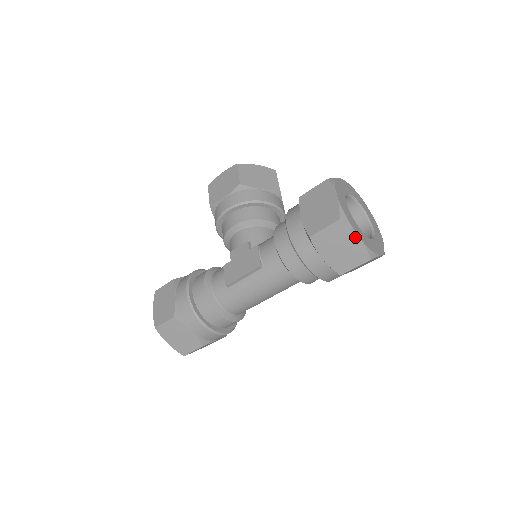
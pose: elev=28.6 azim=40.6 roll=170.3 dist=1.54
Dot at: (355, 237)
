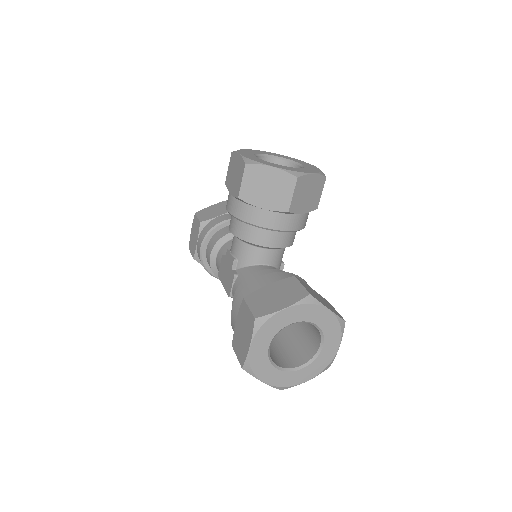
Dot at: (260, 379)
